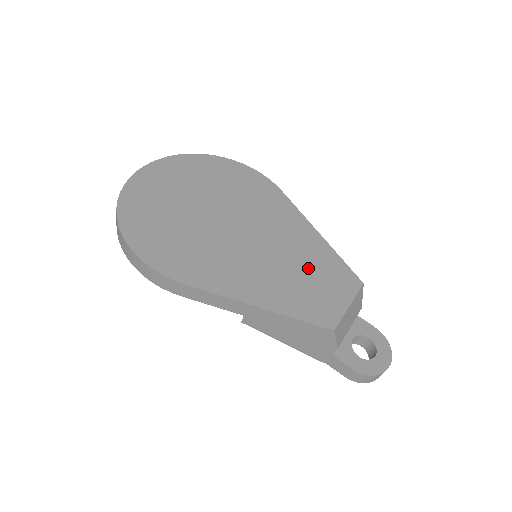
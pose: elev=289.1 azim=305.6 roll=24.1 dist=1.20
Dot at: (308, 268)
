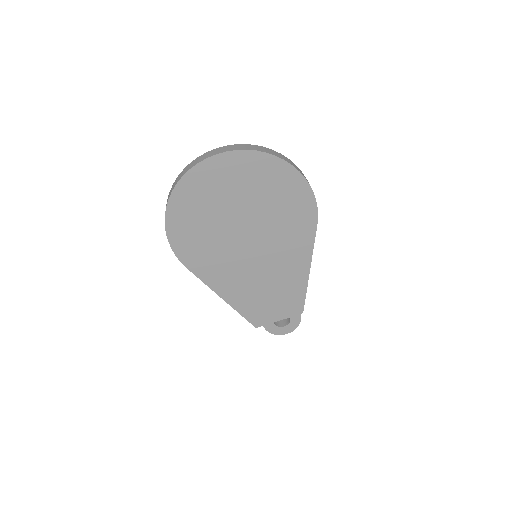
Dot at: (276, 290)
